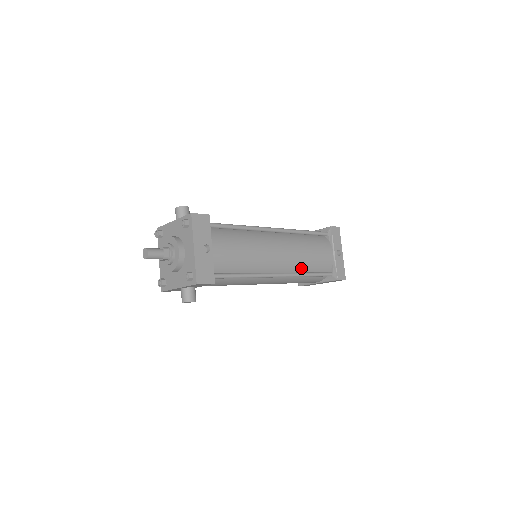
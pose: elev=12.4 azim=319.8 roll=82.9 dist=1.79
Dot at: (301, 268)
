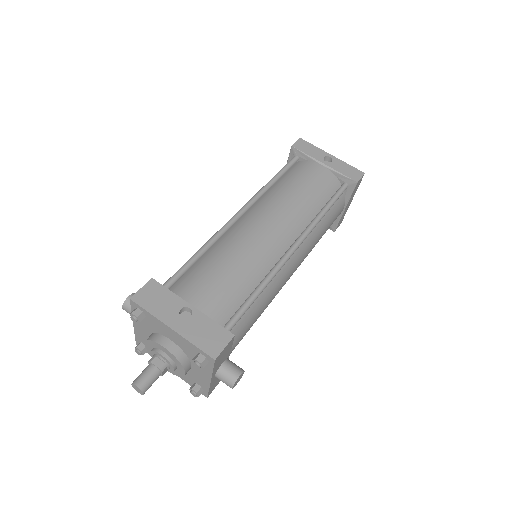
Dot at: (309, 215)
